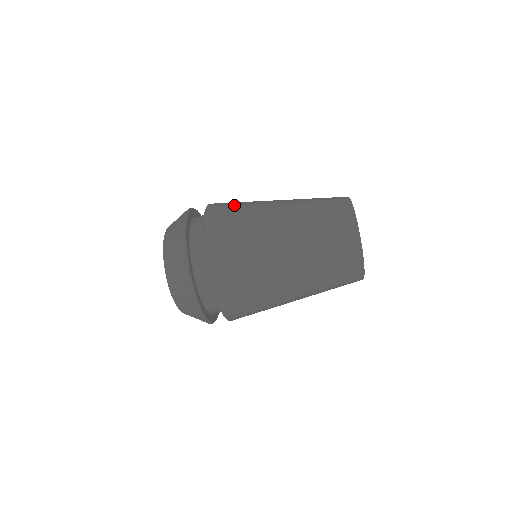
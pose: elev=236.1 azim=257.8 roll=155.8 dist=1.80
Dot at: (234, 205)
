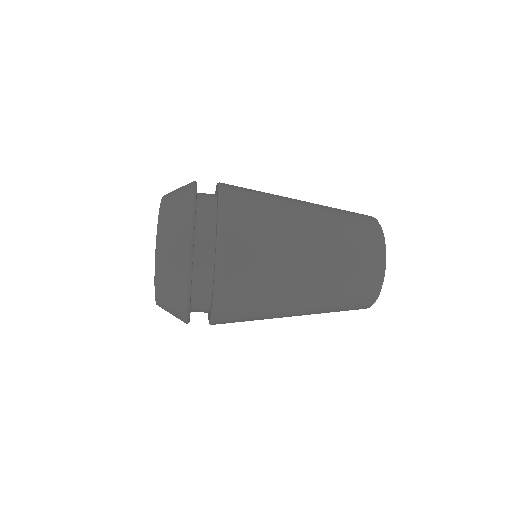
Dot at: (254, 205)
